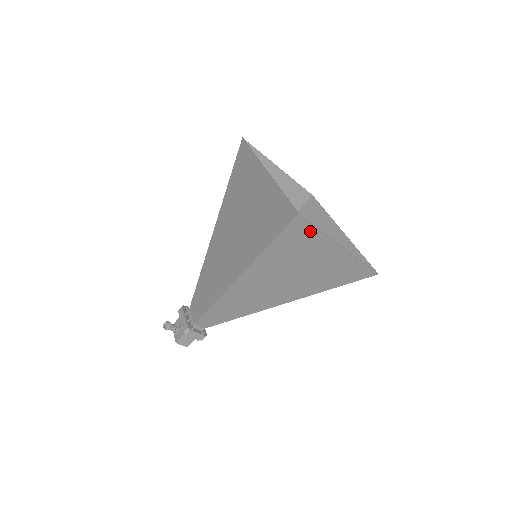
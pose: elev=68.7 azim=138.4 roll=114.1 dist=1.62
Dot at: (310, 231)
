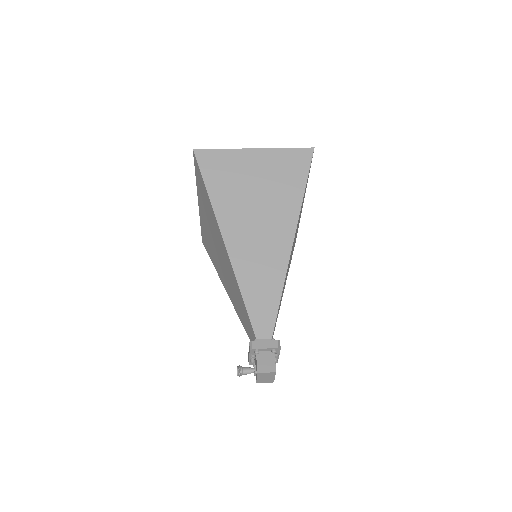
Dot at: (217, 155)
